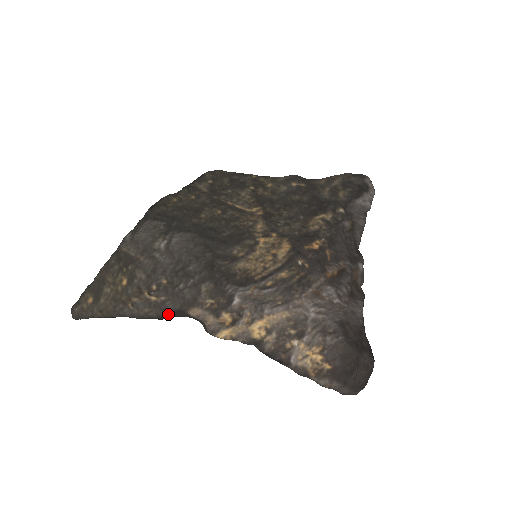
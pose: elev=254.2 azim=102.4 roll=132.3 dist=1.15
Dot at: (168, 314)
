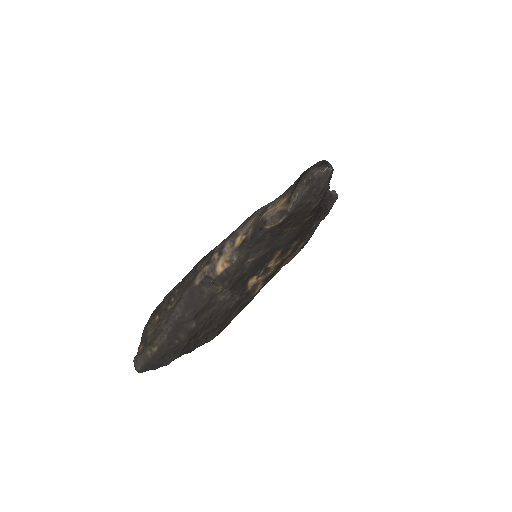
Dot at: (187, 301)
